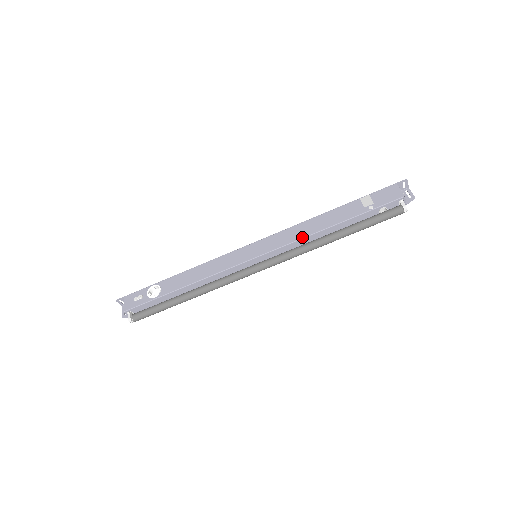
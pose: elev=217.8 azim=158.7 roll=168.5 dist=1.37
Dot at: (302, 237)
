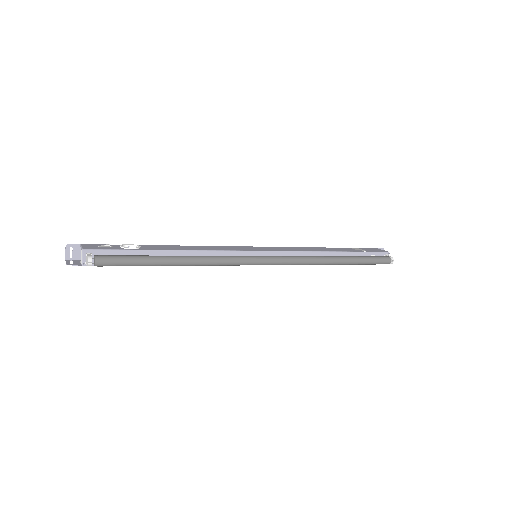
Dot at: (307, 250)
